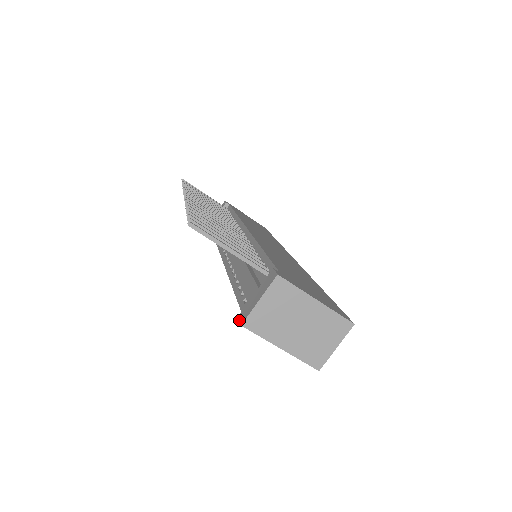
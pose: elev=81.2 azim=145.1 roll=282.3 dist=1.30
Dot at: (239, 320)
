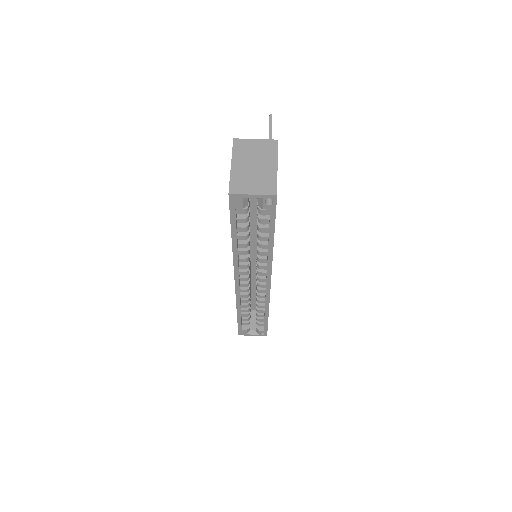
Dot at: occluded
